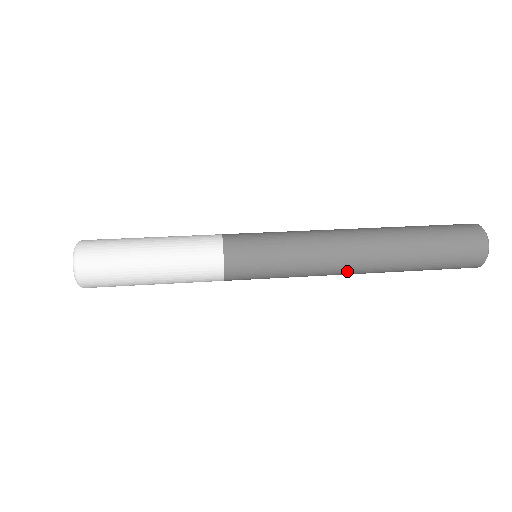
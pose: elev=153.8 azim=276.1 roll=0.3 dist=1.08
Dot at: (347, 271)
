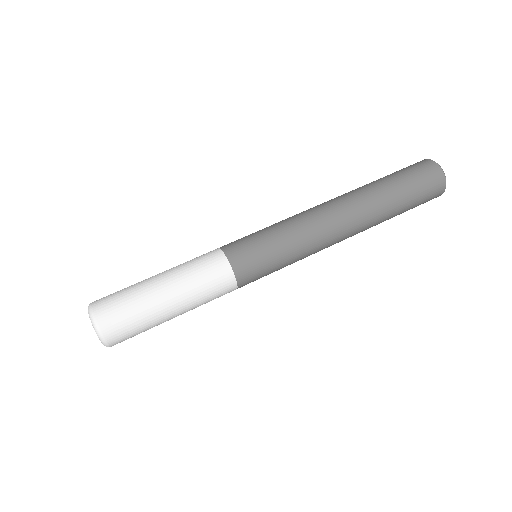
Dot at: (339, 239)
